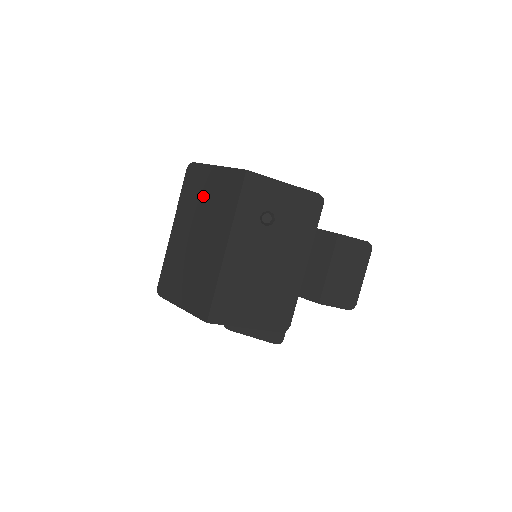
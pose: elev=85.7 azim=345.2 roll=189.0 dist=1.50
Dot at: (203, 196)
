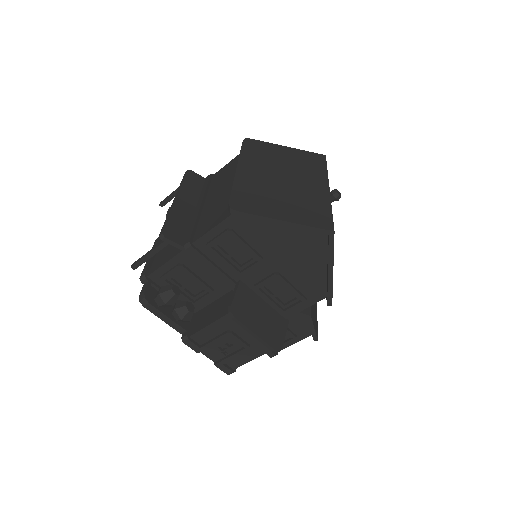
Dot at: (278, 158)
